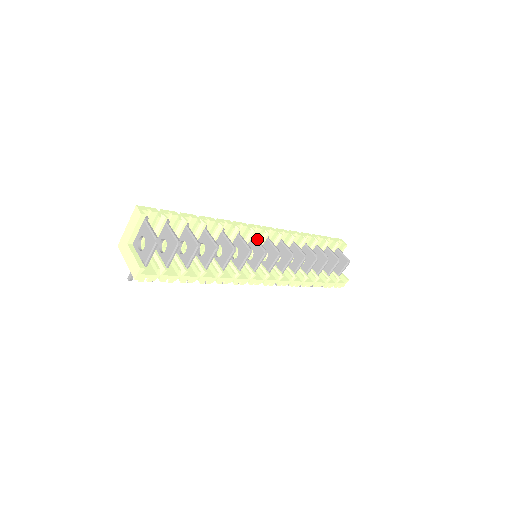
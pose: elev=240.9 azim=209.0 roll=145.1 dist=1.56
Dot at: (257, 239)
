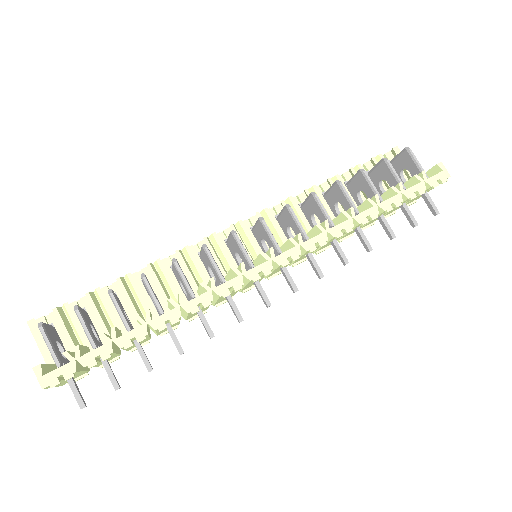
Dot at: (228, 238)
